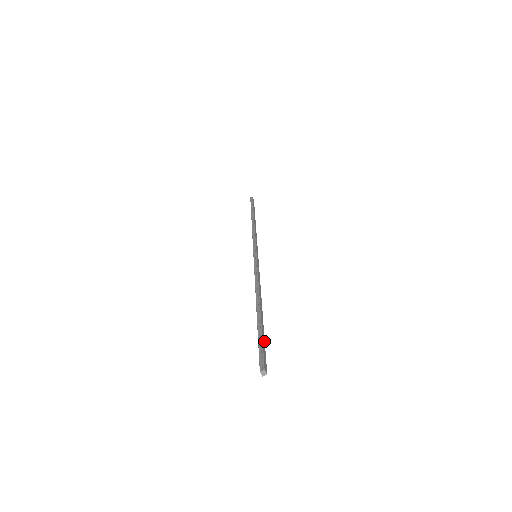
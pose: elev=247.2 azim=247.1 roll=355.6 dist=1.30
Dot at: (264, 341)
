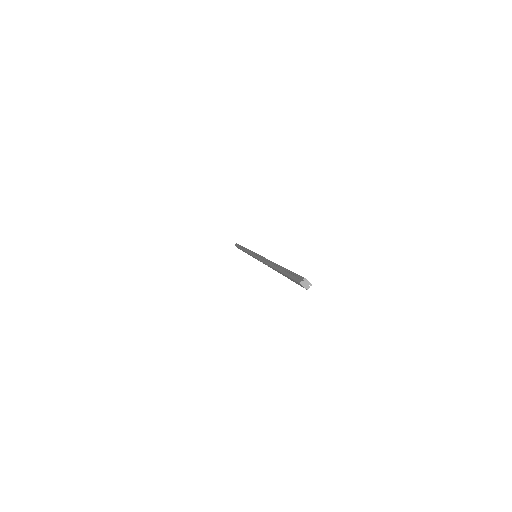
Dot at: occluded
